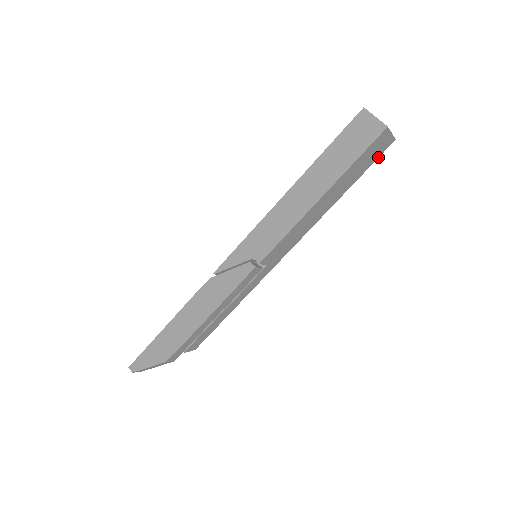
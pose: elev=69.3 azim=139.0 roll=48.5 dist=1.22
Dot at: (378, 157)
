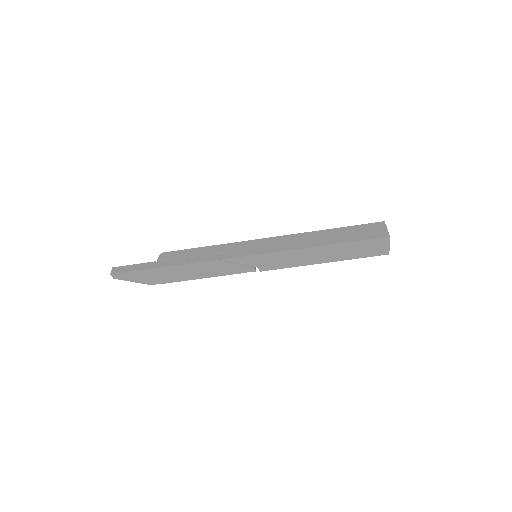
Dot at: occluded
